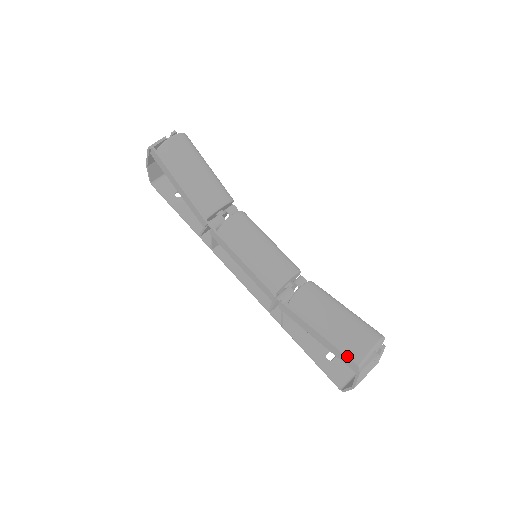
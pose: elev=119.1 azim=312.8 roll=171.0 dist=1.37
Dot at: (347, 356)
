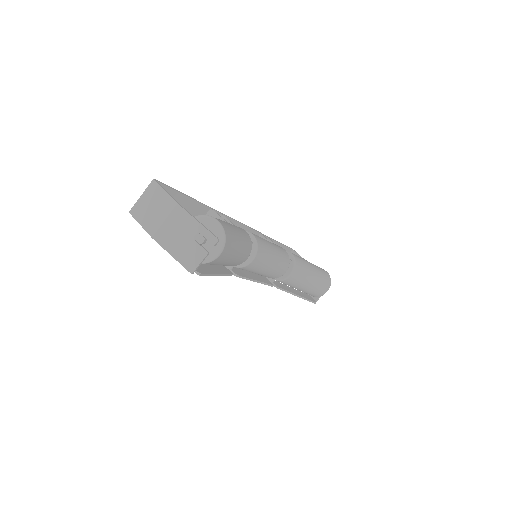
Dot at: occluded
